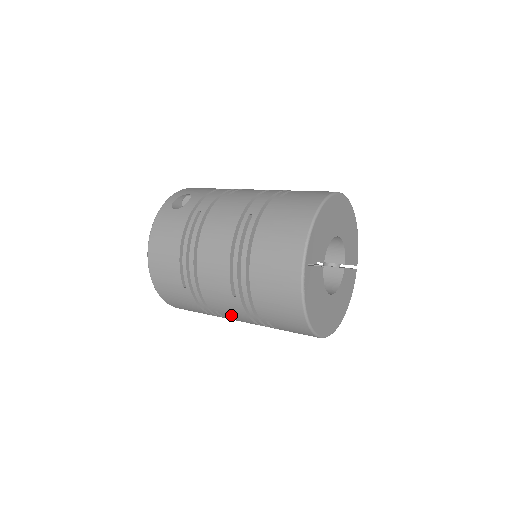
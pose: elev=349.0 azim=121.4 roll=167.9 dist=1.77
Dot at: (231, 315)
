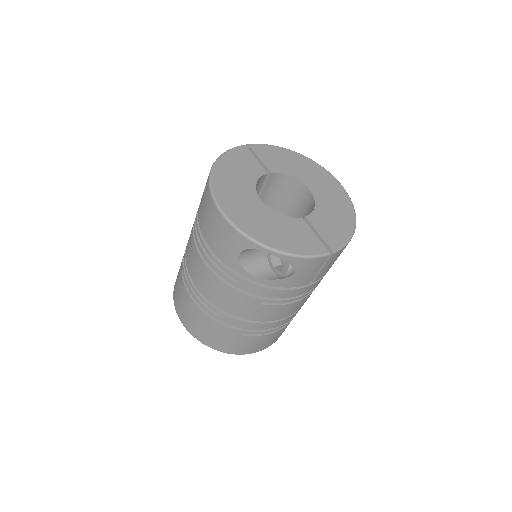
Dot at: occluded
